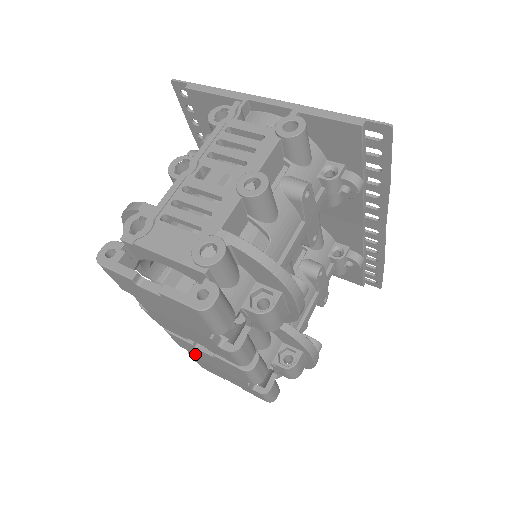
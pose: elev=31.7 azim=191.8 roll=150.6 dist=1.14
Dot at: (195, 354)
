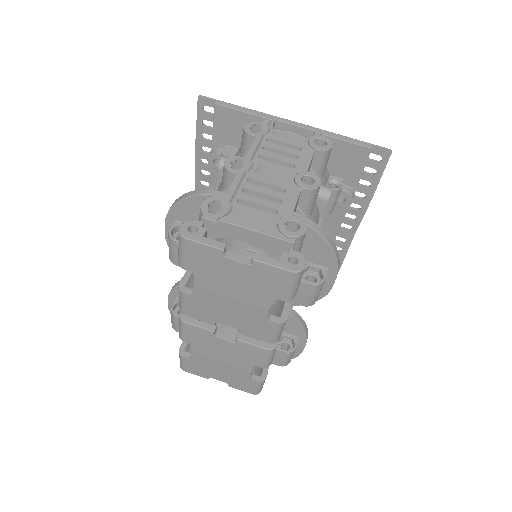
Dot at: (201, 347)
